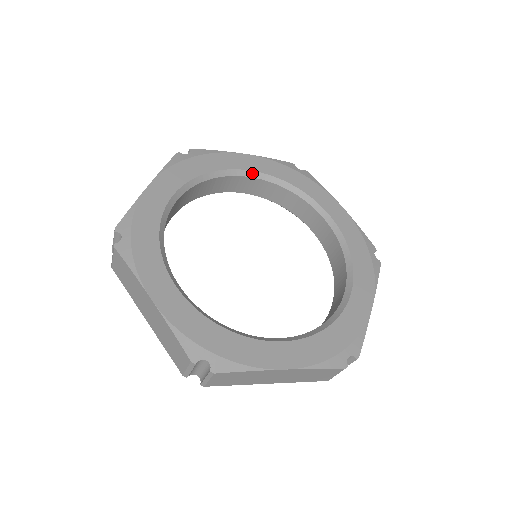
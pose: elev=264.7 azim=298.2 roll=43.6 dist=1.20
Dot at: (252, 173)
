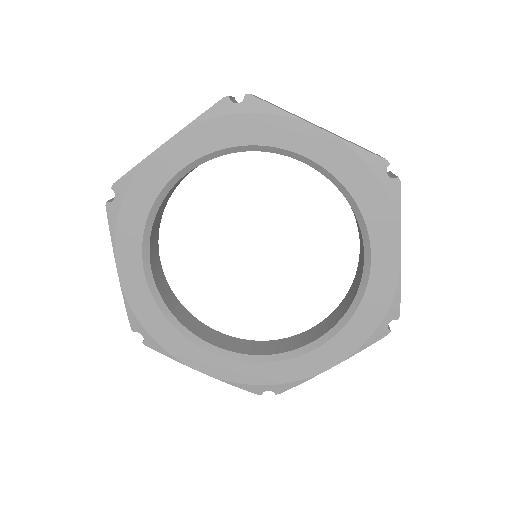
Dot at: (190, 166)
